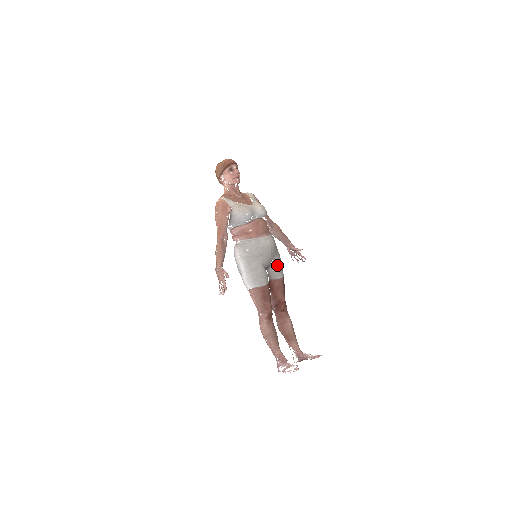
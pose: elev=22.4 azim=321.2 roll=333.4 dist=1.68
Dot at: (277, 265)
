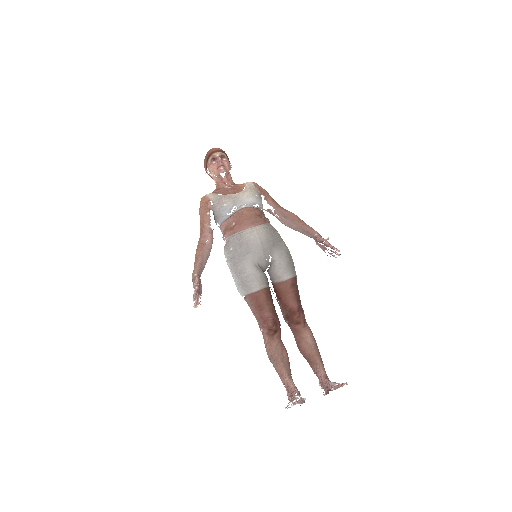
Dot at: (279, 263)
